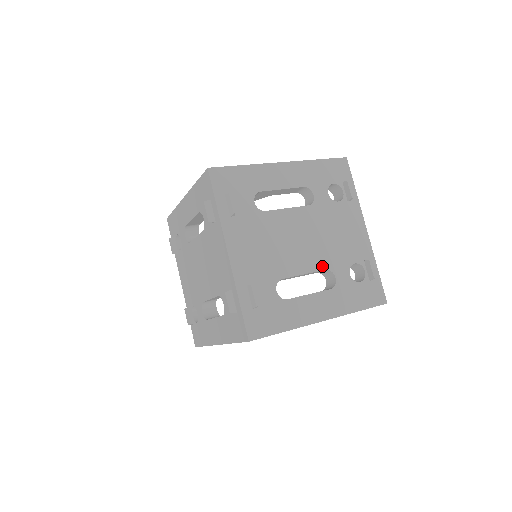
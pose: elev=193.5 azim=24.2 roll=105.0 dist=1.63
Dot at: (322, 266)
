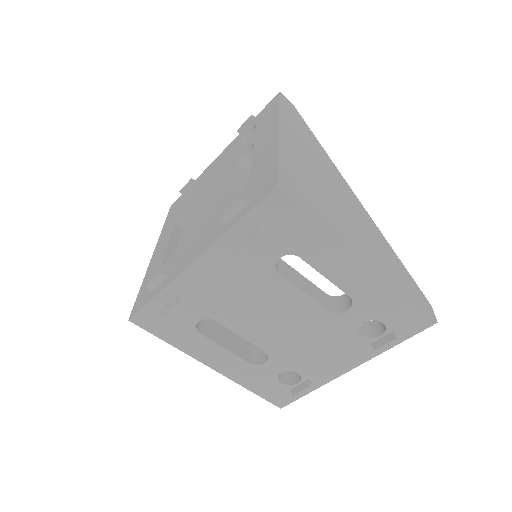
Dot at: (266, 348)
